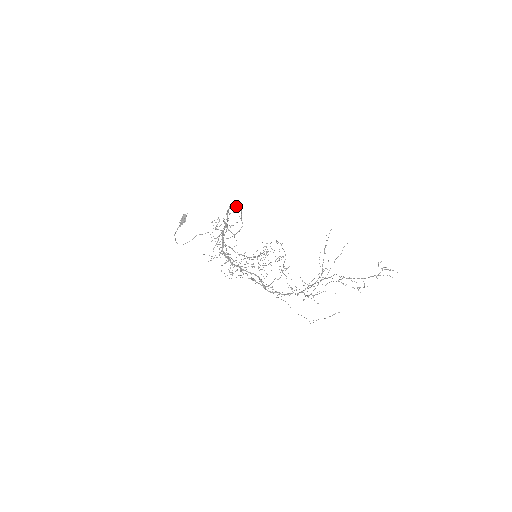
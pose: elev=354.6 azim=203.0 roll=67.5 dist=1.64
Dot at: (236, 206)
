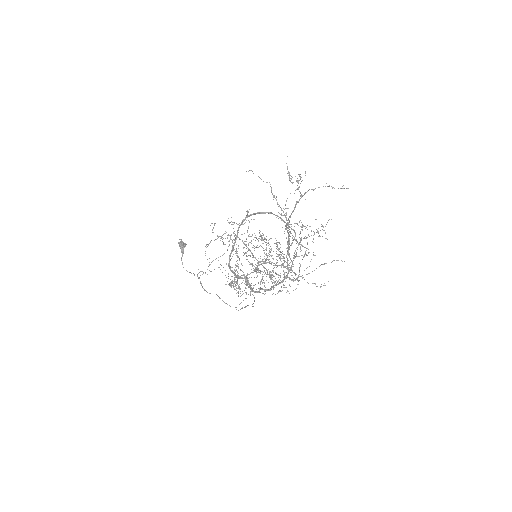
Dot at: (246, 211)
